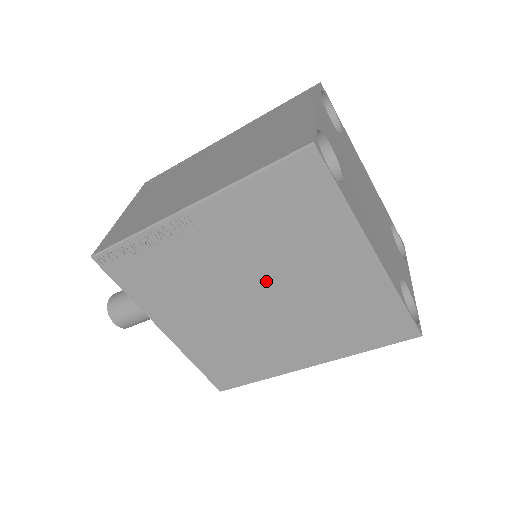
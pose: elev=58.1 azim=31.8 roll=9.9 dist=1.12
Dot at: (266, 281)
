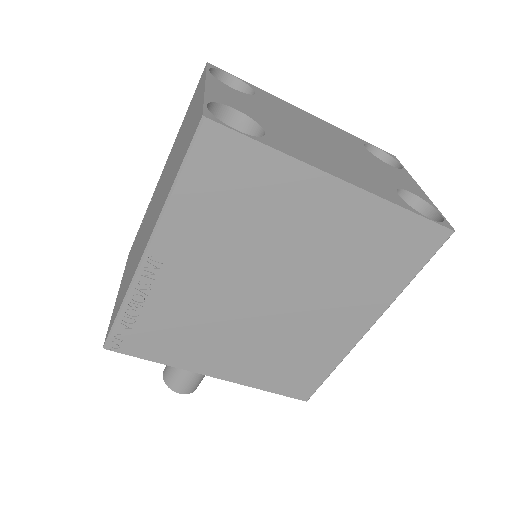
Dot at: (265, 274)
